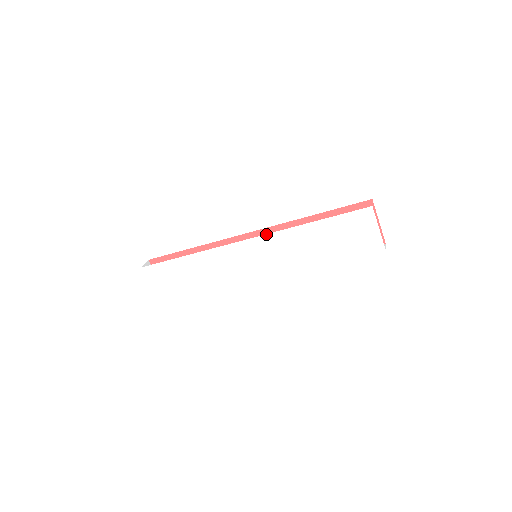
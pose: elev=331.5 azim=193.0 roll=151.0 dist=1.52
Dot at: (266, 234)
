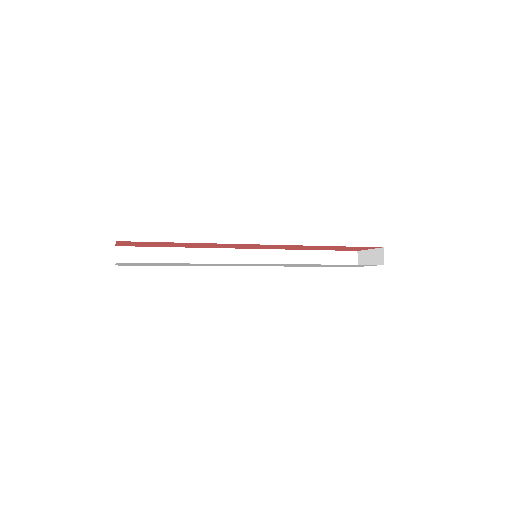
Dot at: (288, 264)
